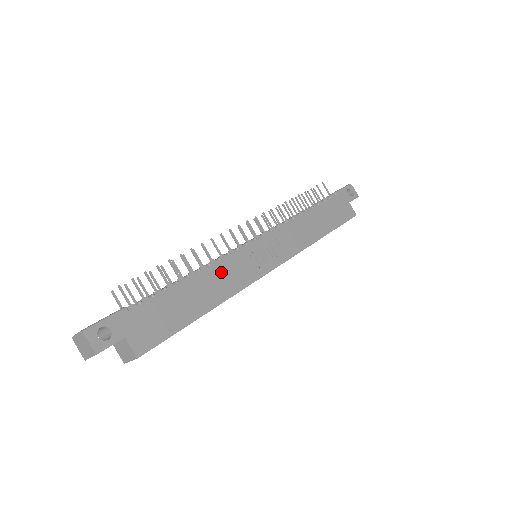
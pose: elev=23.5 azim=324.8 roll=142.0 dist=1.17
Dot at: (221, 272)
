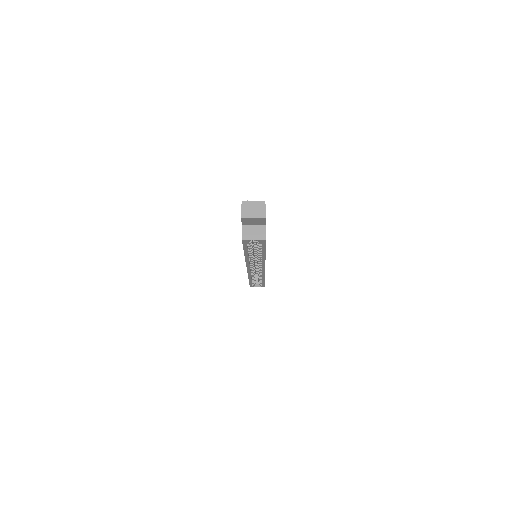
Dot at: occluded
